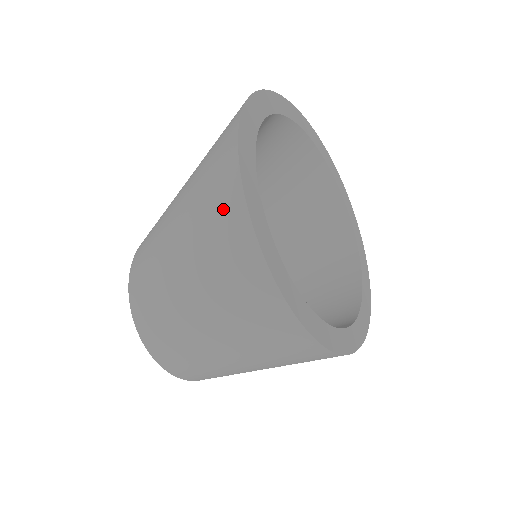
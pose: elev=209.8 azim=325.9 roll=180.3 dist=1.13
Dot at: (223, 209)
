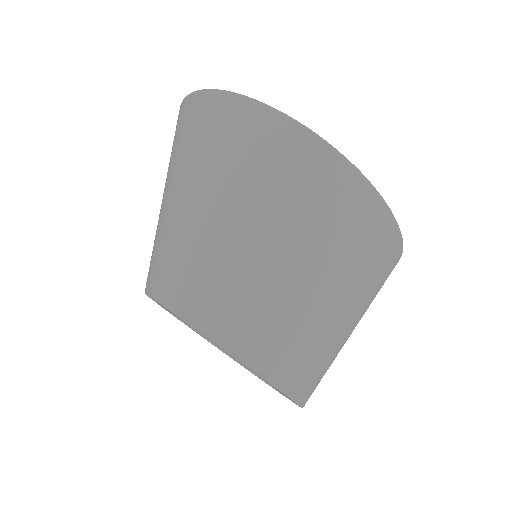
Dot at: (276, 145)
